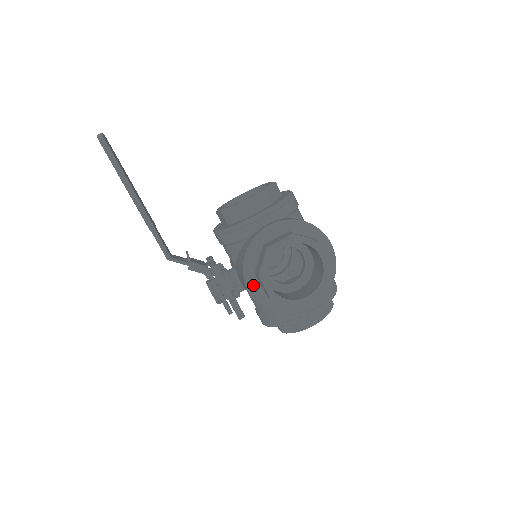
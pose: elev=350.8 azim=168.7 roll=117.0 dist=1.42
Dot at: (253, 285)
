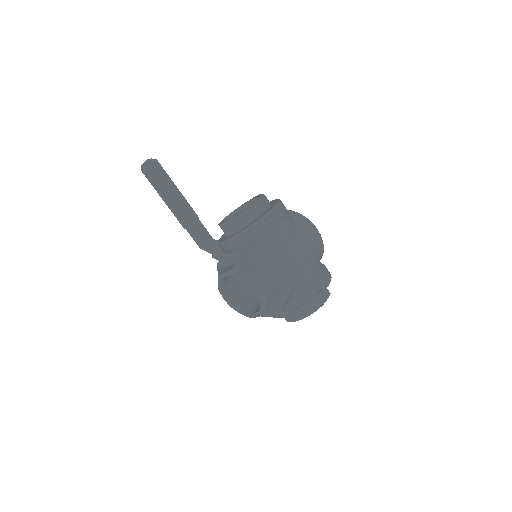
Dot at: occluded
